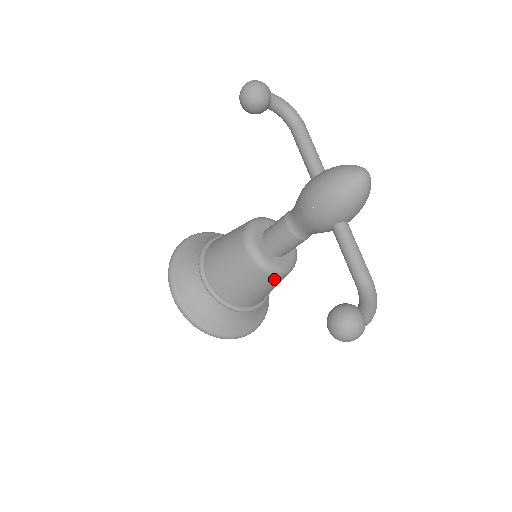
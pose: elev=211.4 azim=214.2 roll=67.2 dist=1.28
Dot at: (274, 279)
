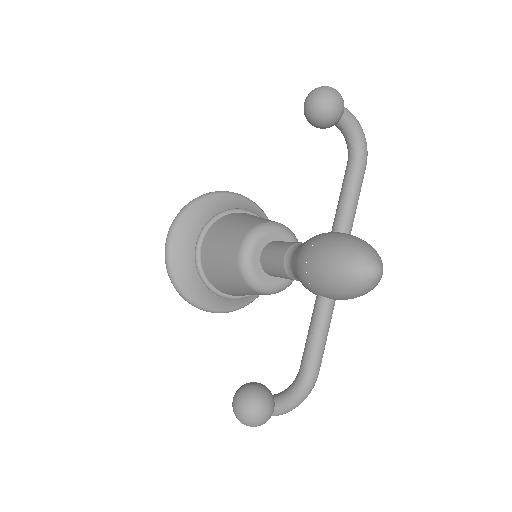
Dot at: (254, 292)
